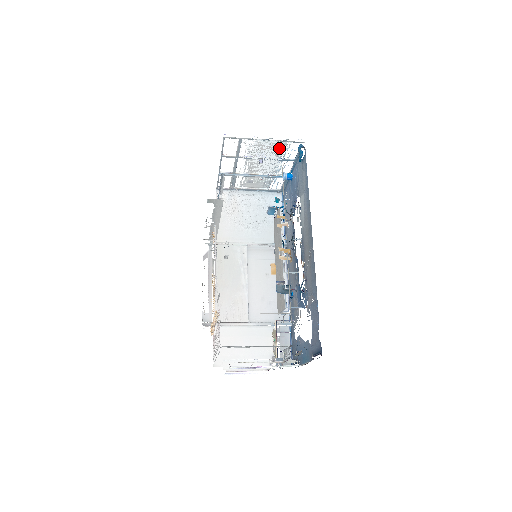
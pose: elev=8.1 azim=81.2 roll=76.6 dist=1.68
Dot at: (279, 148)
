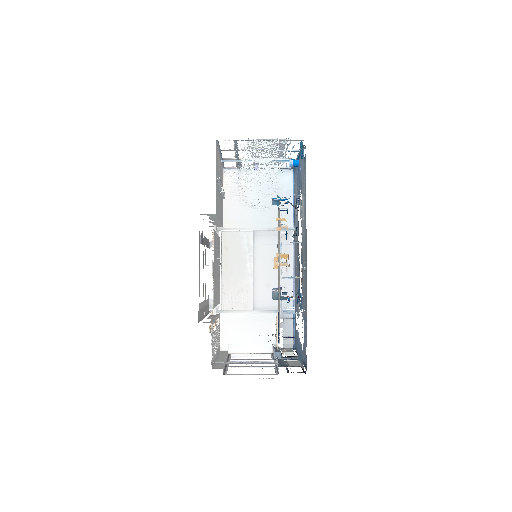
Dot at: (277, 150)
